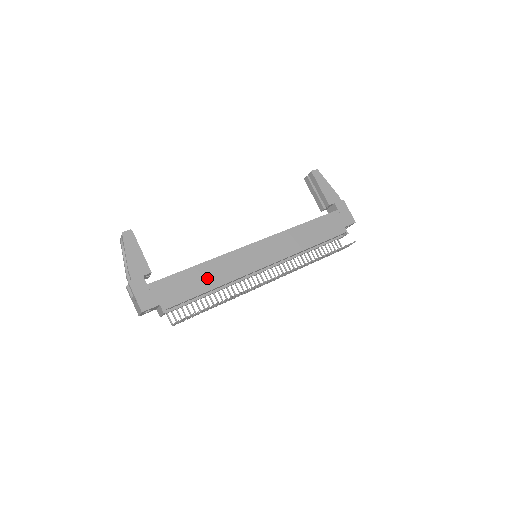
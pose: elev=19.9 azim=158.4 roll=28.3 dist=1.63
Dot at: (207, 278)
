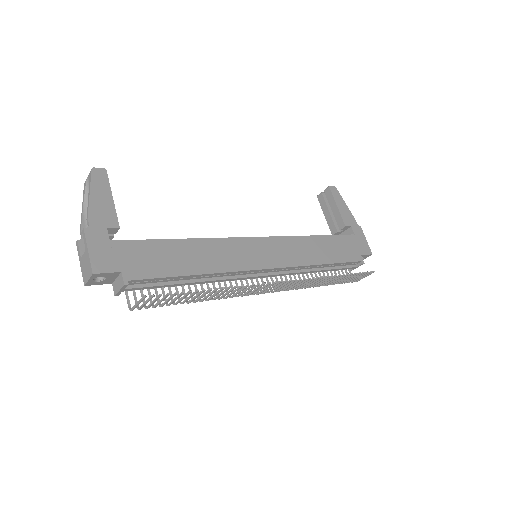
Dot at: (193, 259)
